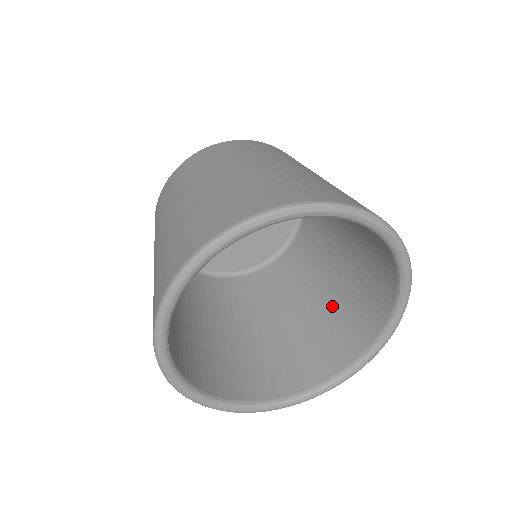
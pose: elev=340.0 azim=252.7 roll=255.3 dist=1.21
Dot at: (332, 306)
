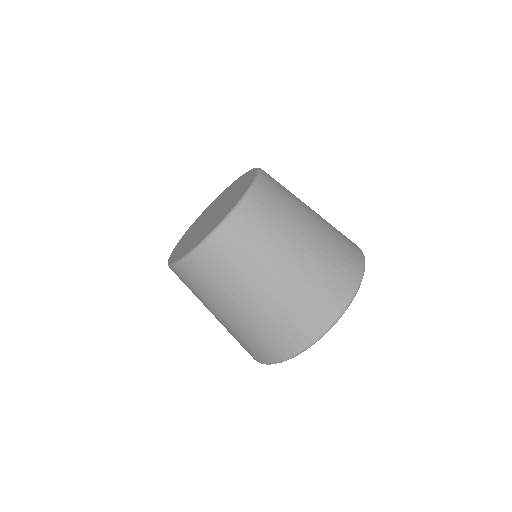
Dot at: occluded
